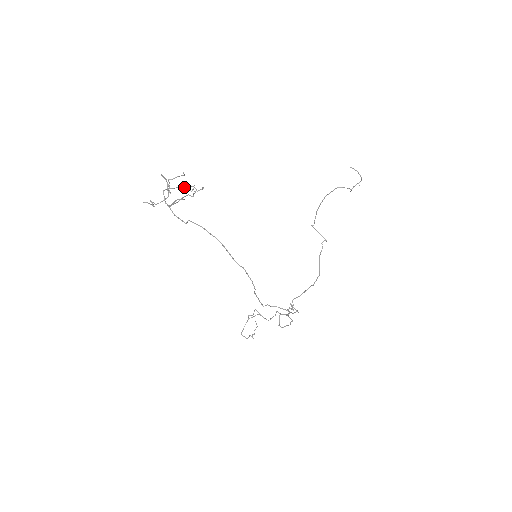
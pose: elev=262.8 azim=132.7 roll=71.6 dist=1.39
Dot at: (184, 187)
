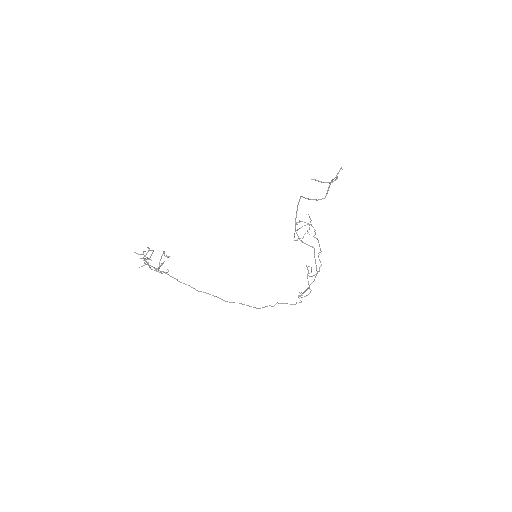
Dot at: occluded
